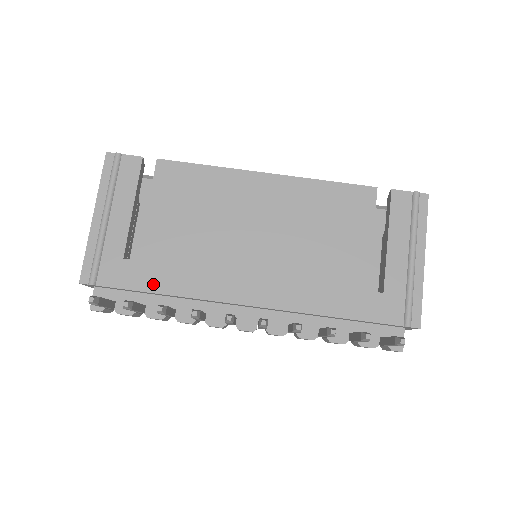
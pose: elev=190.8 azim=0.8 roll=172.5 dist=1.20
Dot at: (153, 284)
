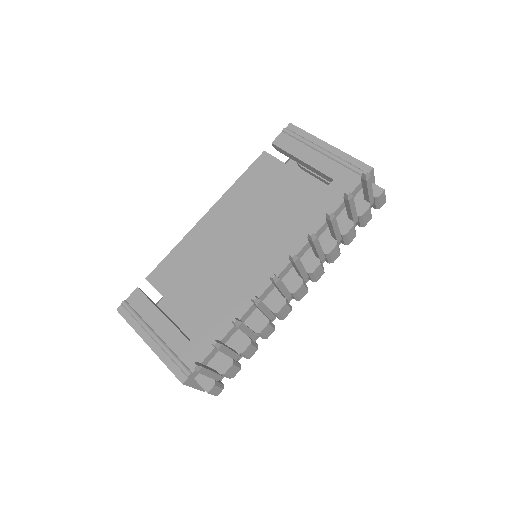
Dot at: (221, 330)
